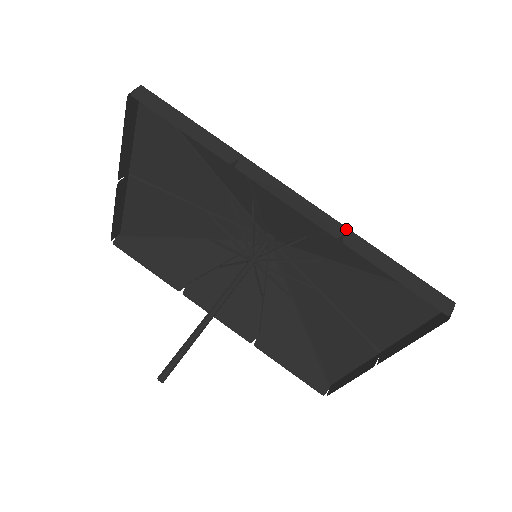
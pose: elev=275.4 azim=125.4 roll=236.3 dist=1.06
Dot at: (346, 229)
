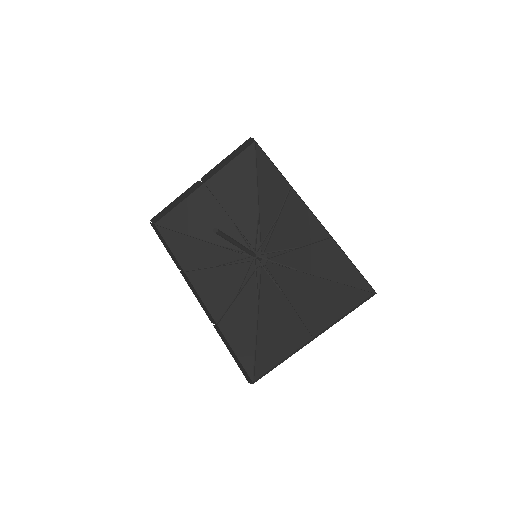
Dot at: (331, 236)
